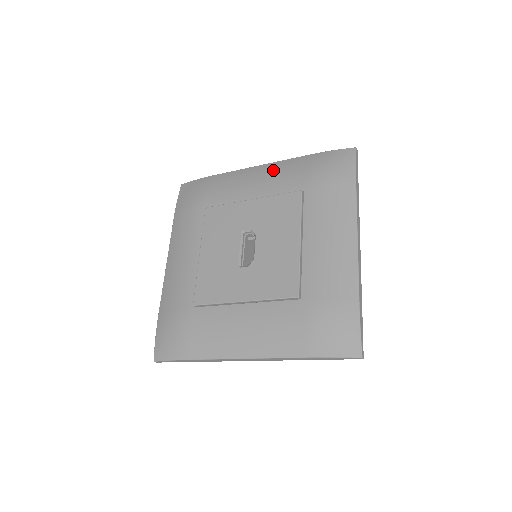
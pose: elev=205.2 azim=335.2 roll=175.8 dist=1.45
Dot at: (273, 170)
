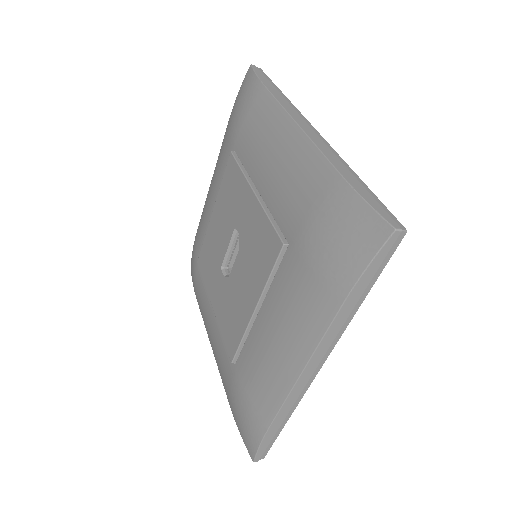
Dot at: (293, 159)
